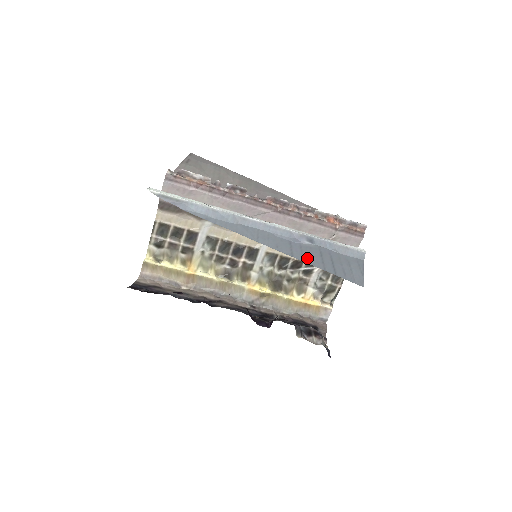
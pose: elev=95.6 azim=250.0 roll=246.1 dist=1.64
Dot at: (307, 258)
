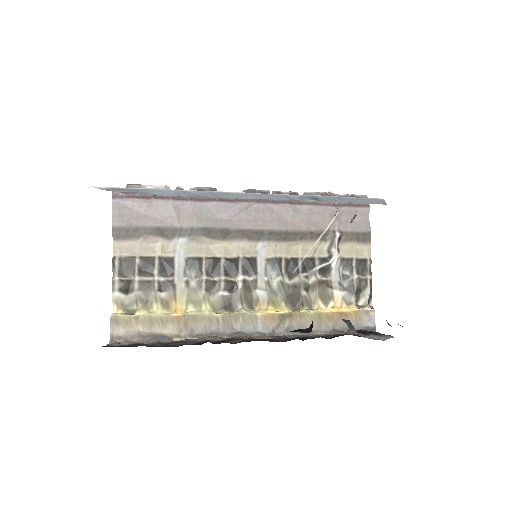
Dot at: occluded
